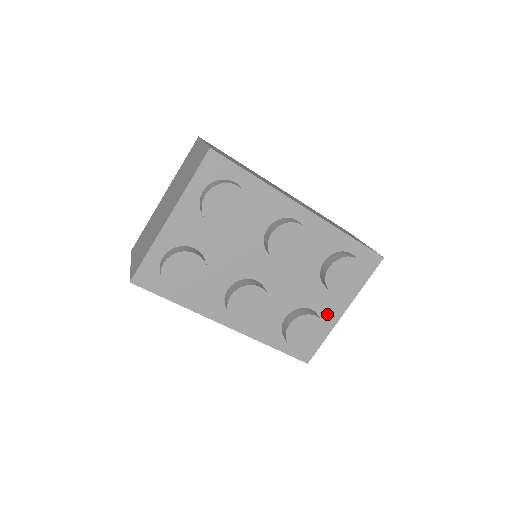
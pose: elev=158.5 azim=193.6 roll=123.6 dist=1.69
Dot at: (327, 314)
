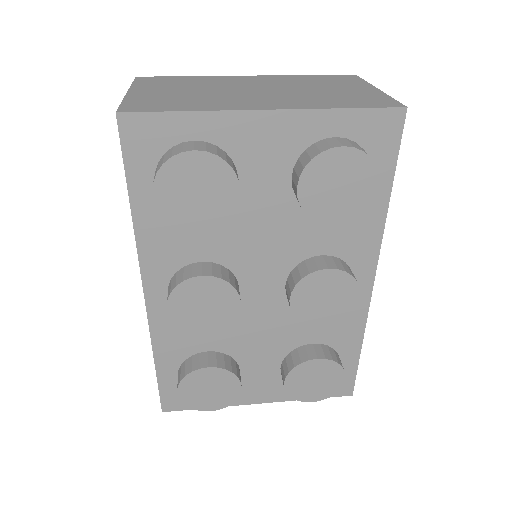
Dot at: (245, 389)
